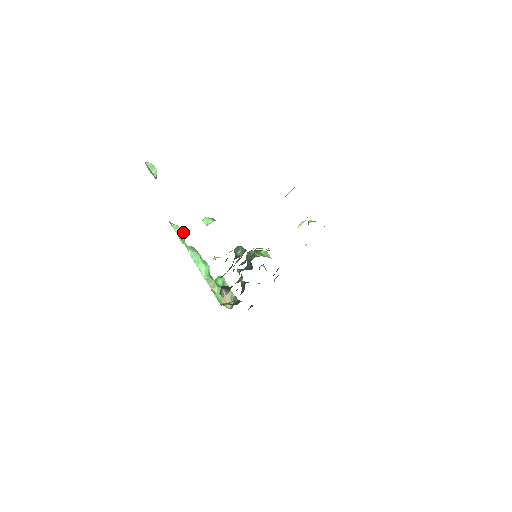
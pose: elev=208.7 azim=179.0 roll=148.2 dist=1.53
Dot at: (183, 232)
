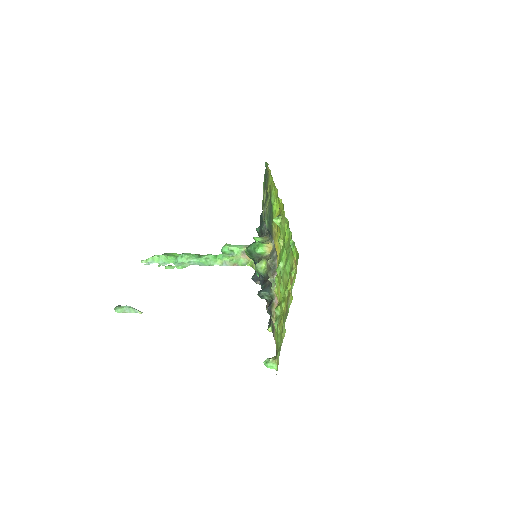
Dot at: (161, 256)
